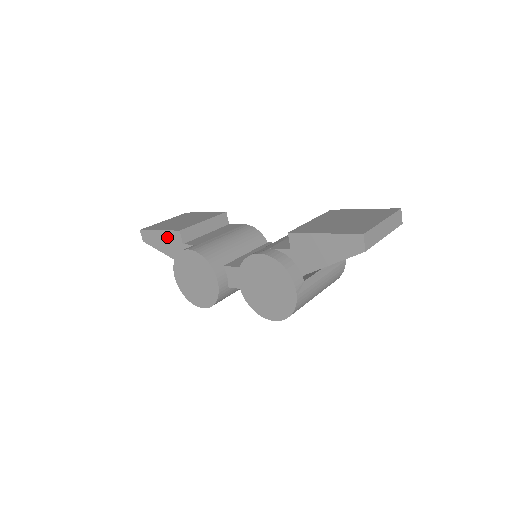
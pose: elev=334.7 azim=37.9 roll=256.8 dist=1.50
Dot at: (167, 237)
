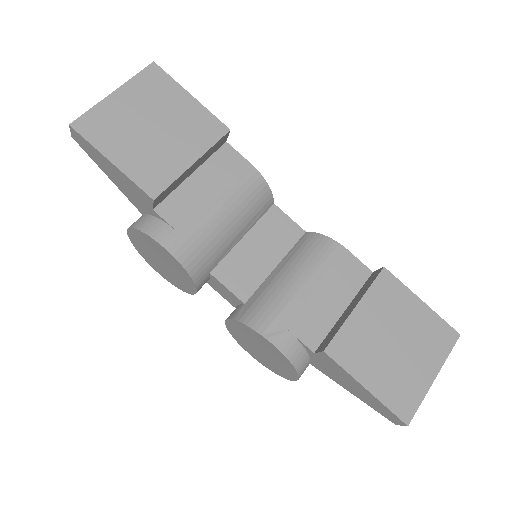
Dot at: (125, 181)
